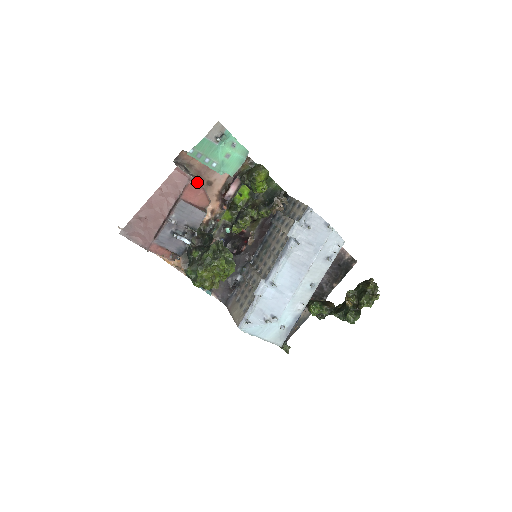
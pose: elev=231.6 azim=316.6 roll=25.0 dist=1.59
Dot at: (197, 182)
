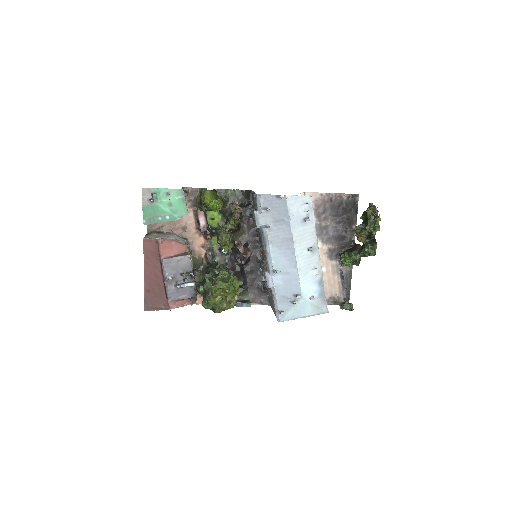
Dot at: (164, 239)
